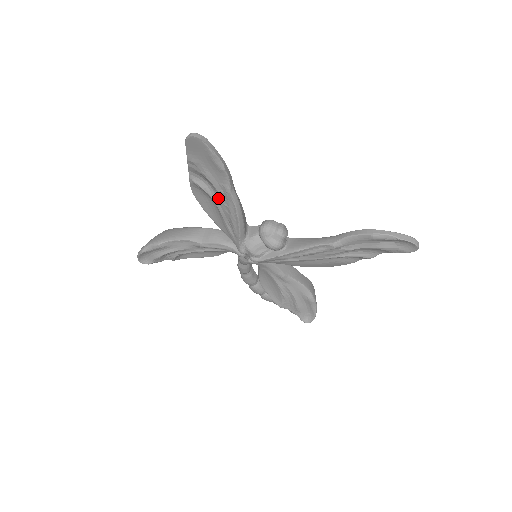
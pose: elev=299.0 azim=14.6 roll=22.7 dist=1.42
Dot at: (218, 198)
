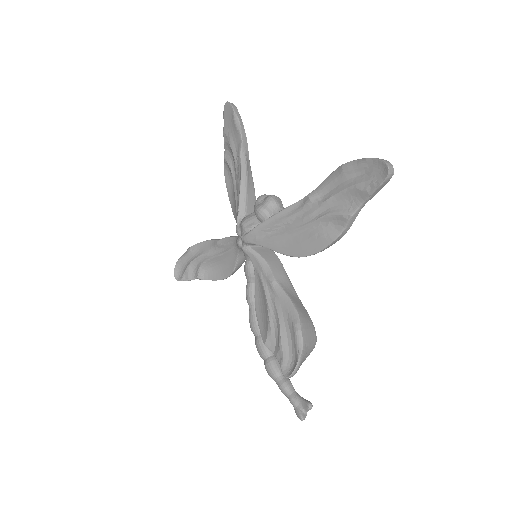
Dot at: (235, 170)
